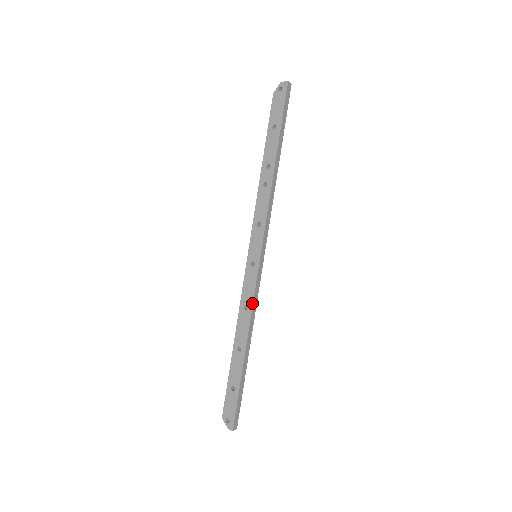
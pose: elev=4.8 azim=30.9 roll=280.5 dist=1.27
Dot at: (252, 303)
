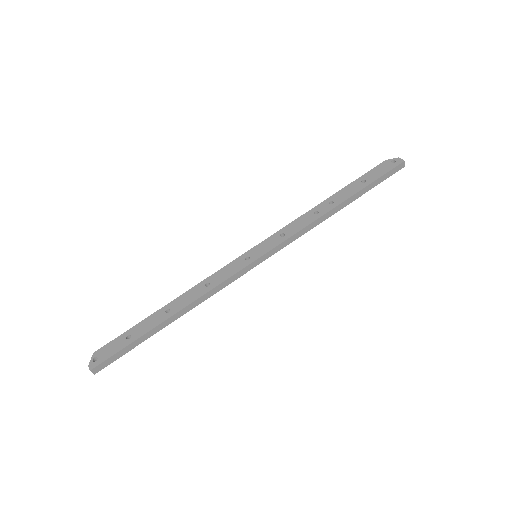
Dot at: (216, 285)
